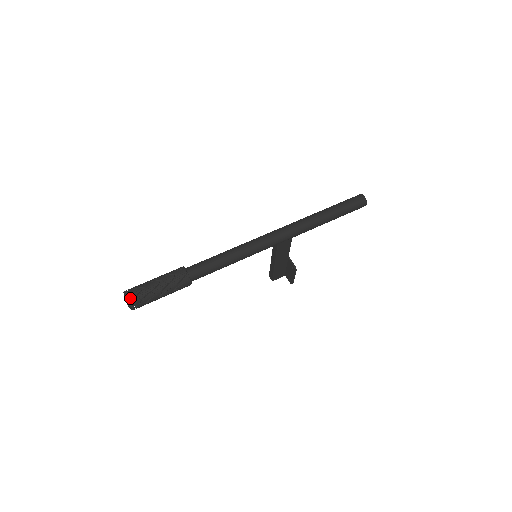
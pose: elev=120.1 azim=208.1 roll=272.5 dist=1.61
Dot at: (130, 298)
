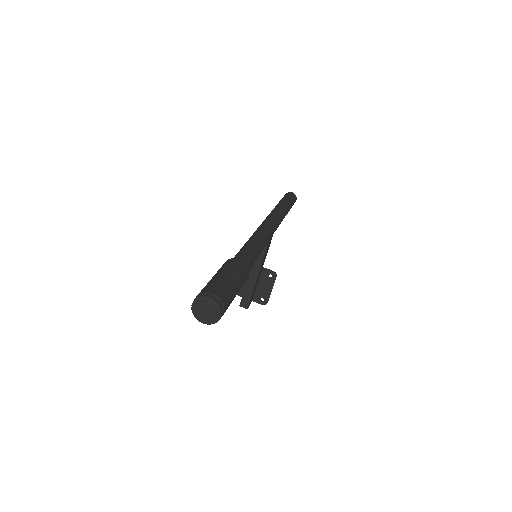
Dot at: (216, 298)
